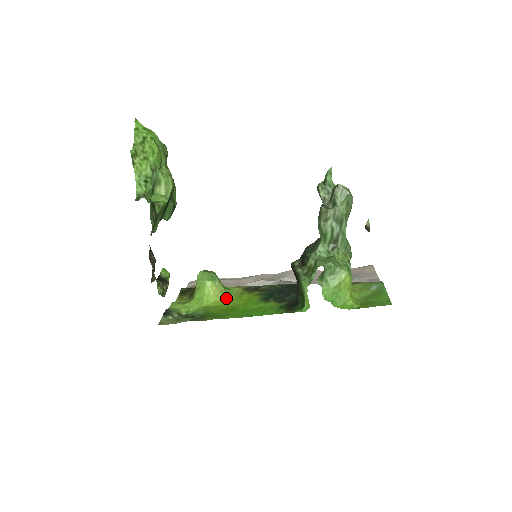
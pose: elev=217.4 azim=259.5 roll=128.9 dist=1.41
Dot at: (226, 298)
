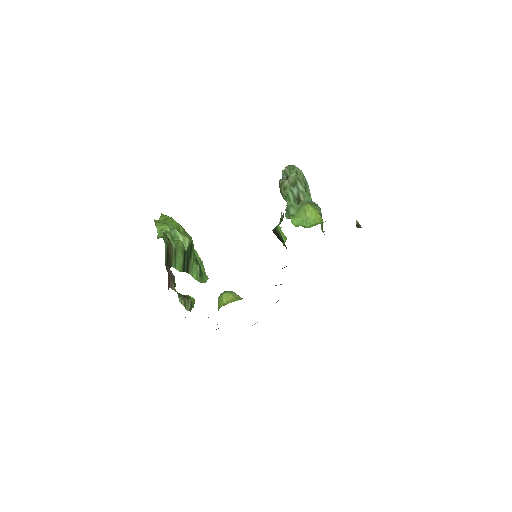
Dot at: (241, 299)
